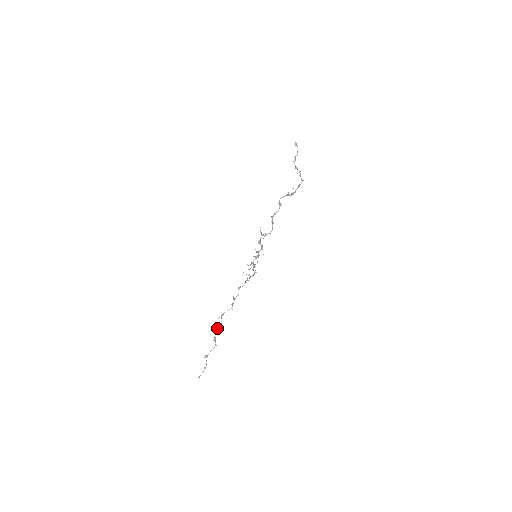
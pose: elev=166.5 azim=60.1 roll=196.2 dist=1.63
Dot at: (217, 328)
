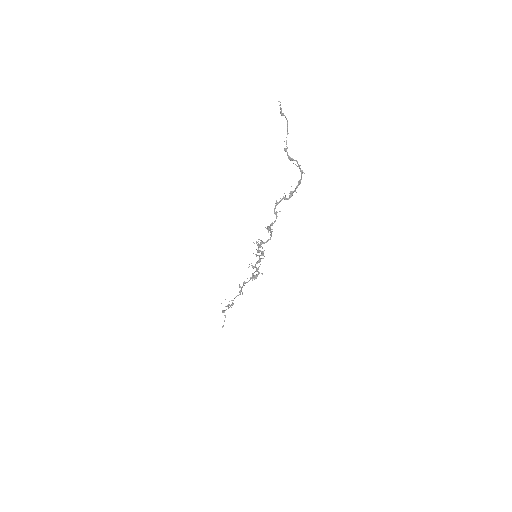
Dot at: (229, 305)
